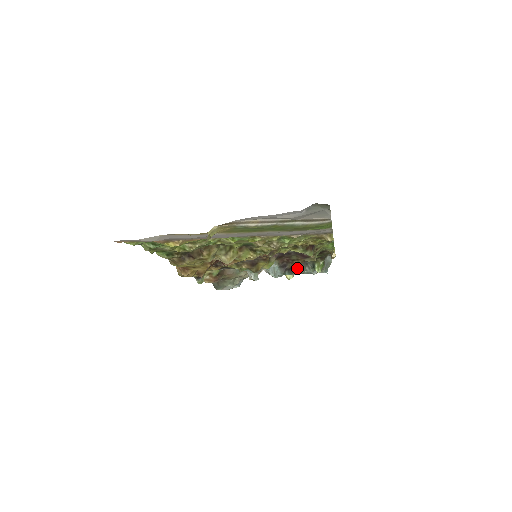
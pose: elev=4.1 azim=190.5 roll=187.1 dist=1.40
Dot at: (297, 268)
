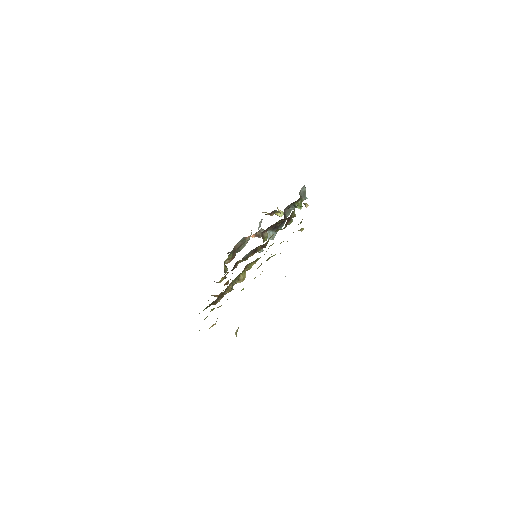
Dot at: (284, 218)
